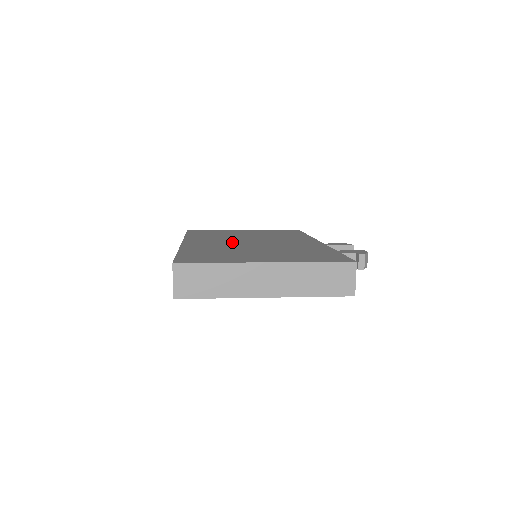
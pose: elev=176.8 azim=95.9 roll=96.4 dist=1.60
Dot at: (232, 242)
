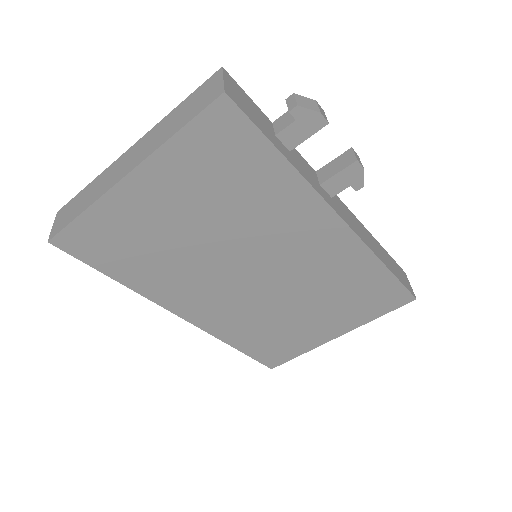
Dot at: occluded
